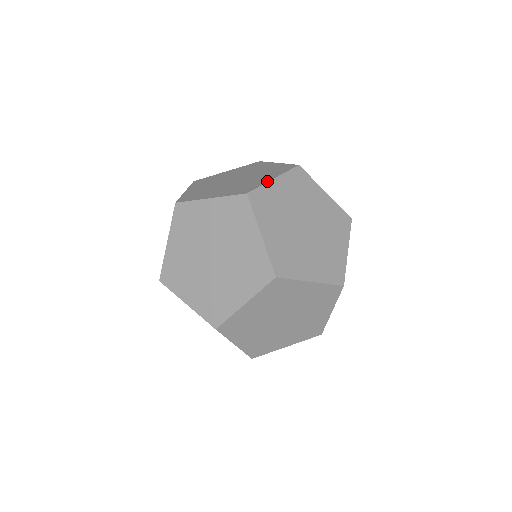
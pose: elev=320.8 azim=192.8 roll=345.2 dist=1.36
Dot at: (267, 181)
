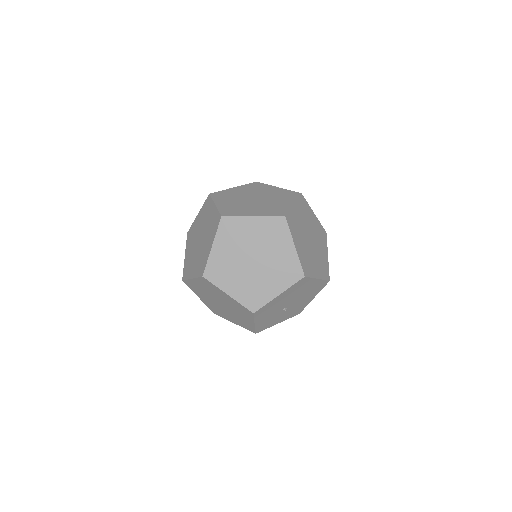
Dot at: (246, 215)
